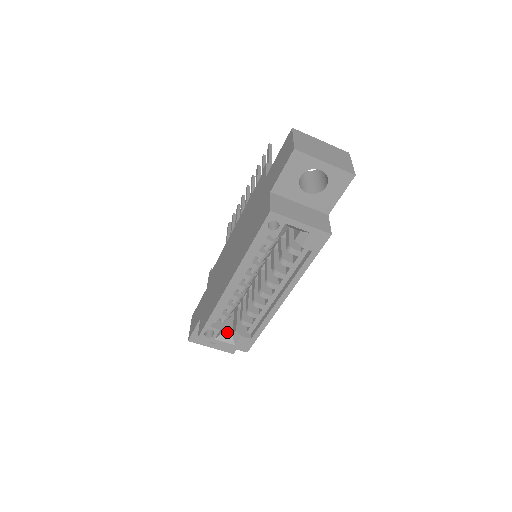
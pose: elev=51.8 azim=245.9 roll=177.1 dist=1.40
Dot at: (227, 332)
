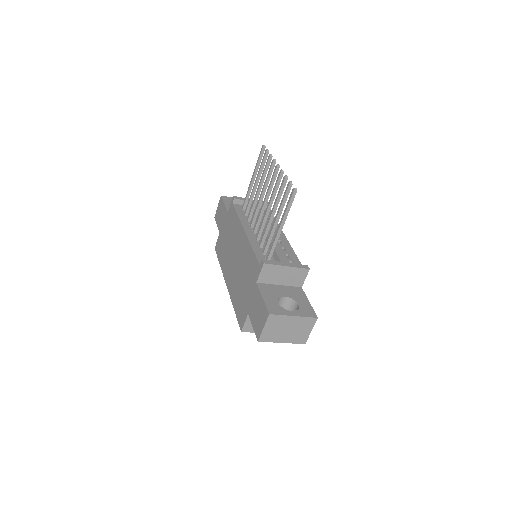
Dot at: occluded
